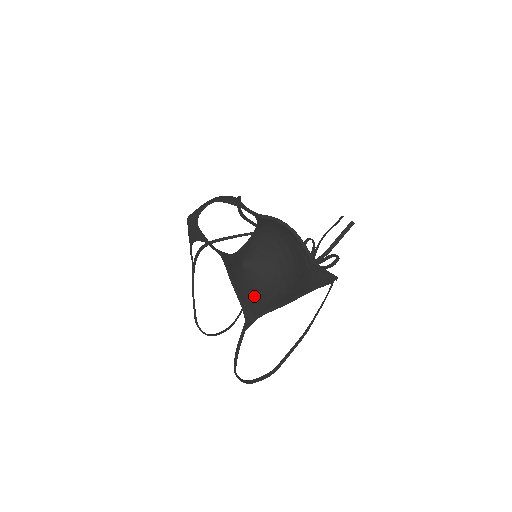
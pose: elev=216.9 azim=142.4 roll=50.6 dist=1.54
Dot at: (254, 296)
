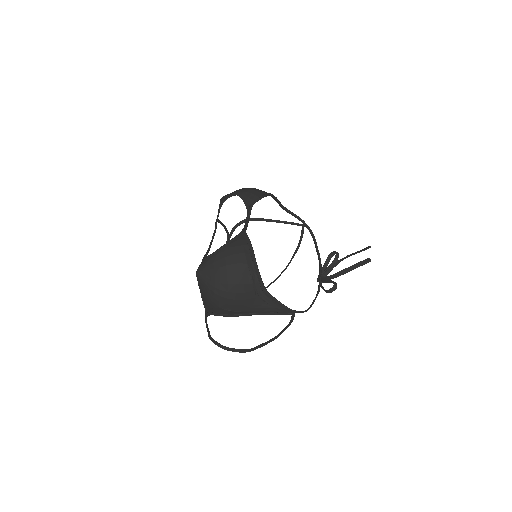
Dot at: (204, 299)
